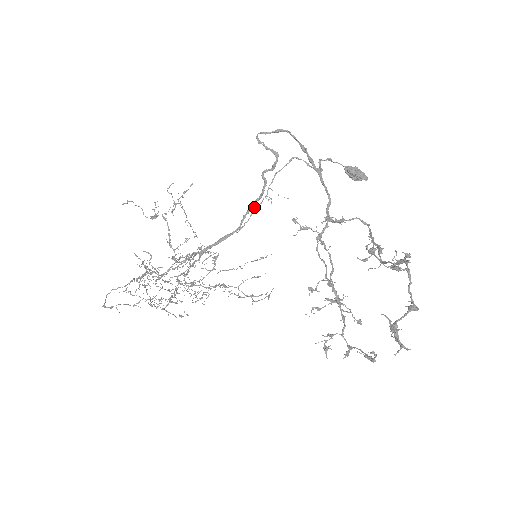
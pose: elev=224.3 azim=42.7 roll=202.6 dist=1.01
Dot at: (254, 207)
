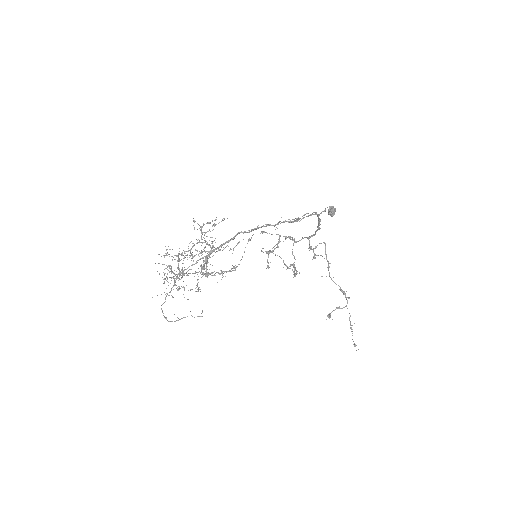
Dot at: (261, 227)
